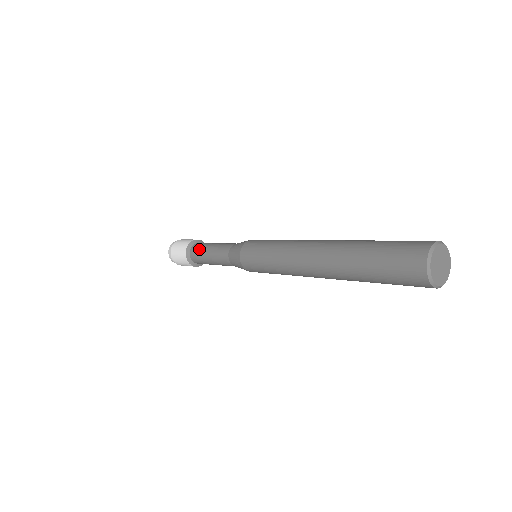
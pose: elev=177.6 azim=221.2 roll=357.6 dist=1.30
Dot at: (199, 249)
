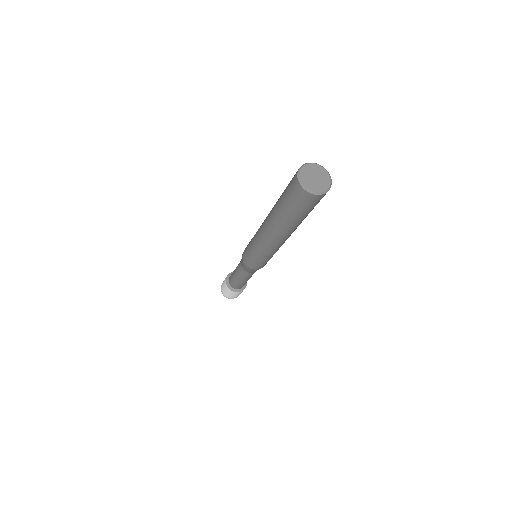
Dot at: (232, 273)
